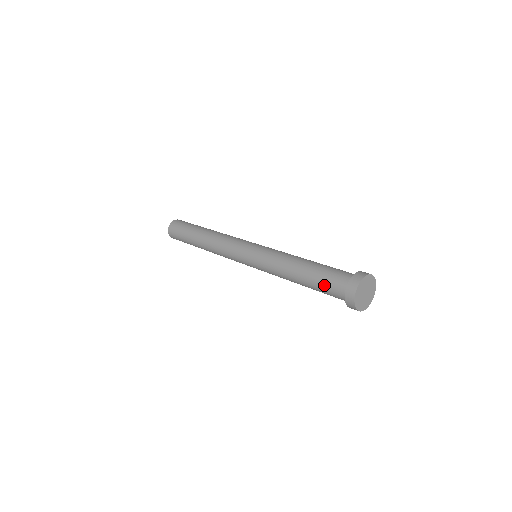
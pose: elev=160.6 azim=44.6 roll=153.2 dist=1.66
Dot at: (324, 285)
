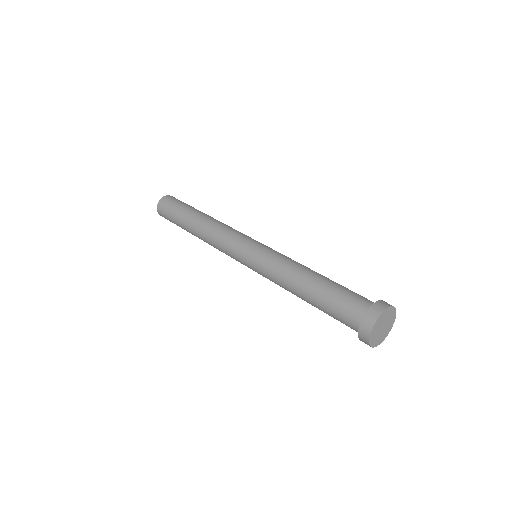
Dot at: (336, 304)
